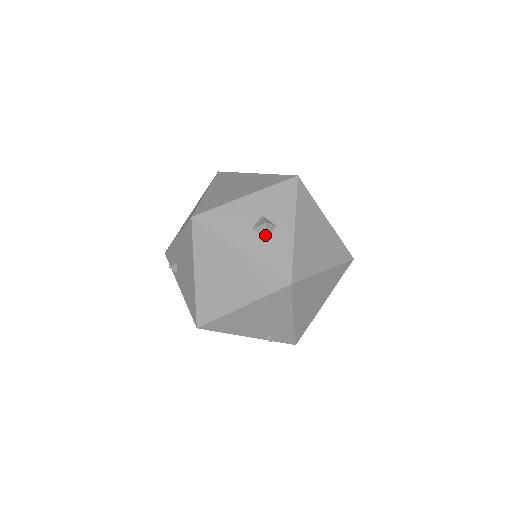
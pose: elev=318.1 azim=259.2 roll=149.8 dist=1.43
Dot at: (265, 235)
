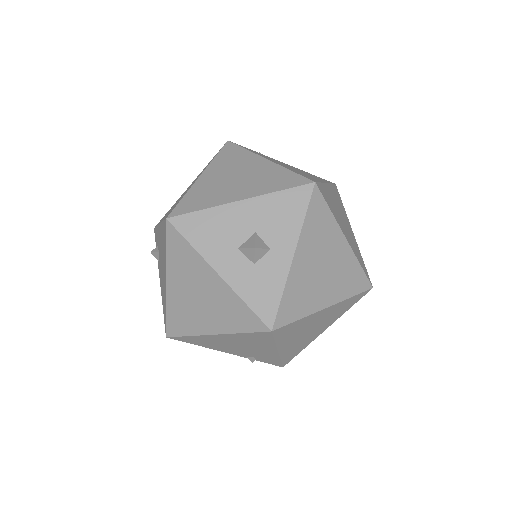
Dot at: (253, 260)
